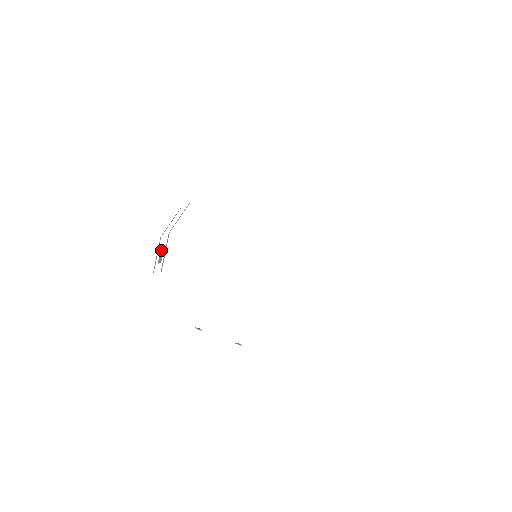
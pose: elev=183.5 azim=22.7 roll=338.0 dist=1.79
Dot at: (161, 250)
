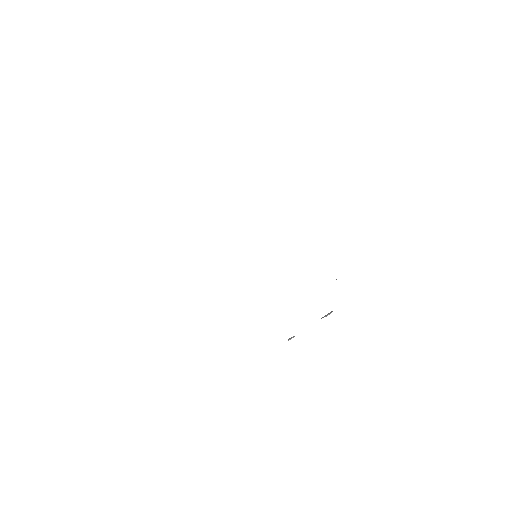
Dot at: occluded
